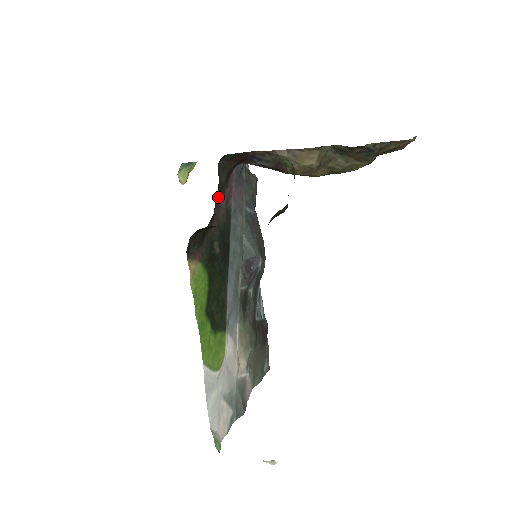
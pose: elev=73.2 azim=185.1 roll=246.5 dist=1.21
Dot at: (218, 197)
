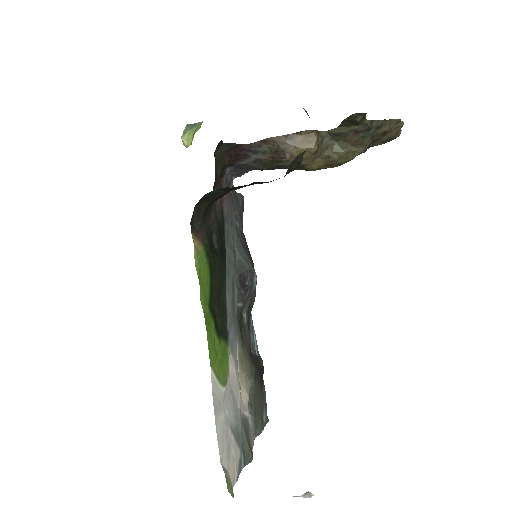
Dot at: occluded
